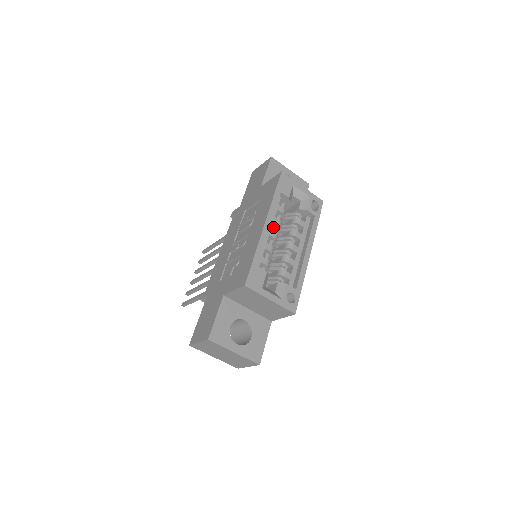
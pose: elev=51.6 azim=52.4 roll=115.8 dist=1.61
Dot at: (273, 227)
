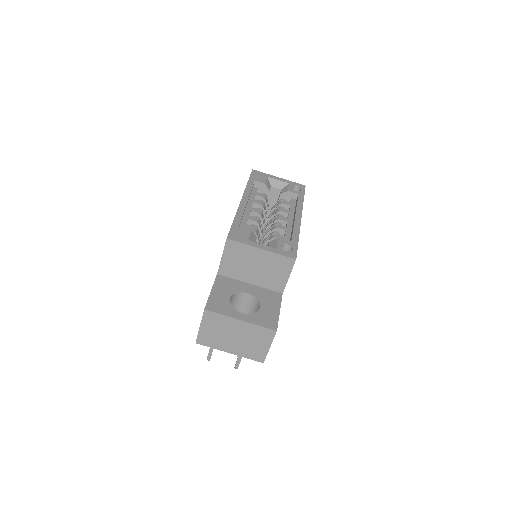
Dot at: occluded
